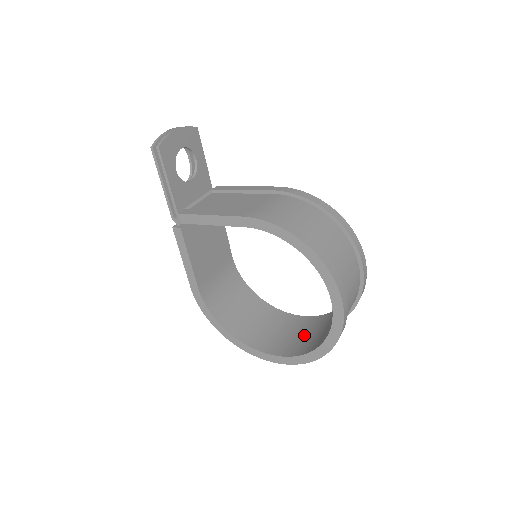
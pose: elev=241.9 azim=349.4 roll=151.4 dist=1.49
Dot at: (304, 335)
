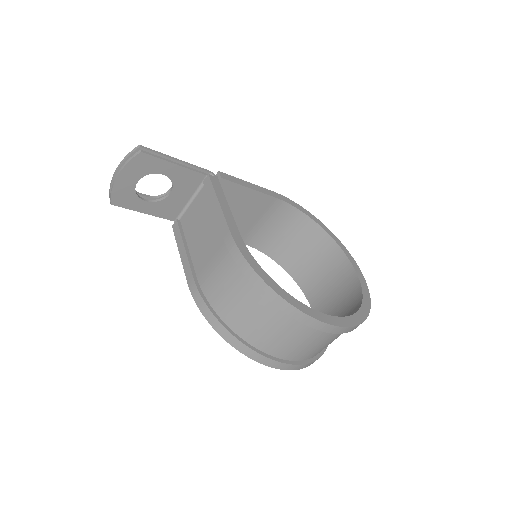
Dot at: (336, 302)
